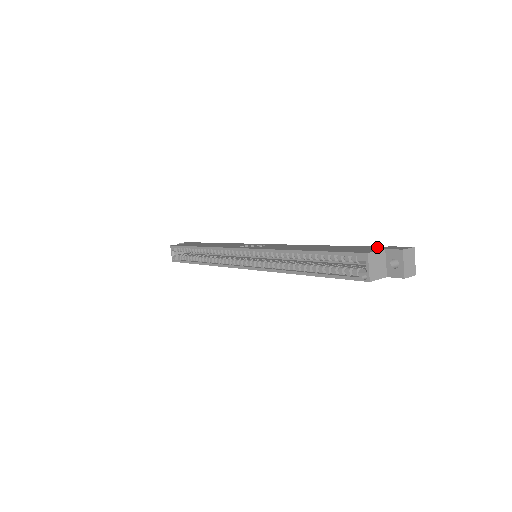
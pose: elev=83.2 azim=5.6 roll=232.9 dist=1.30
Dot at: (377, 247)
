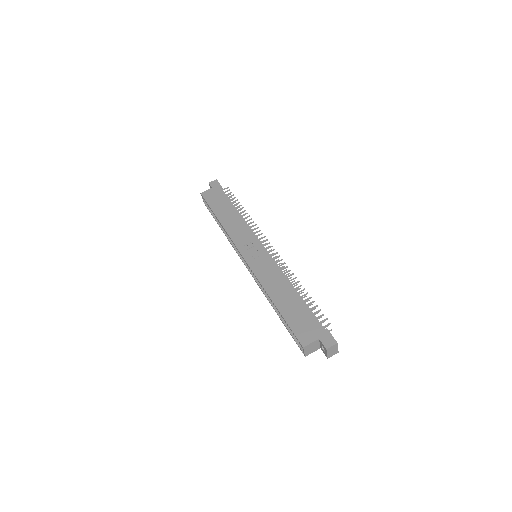
Dot at: (318, 327)
